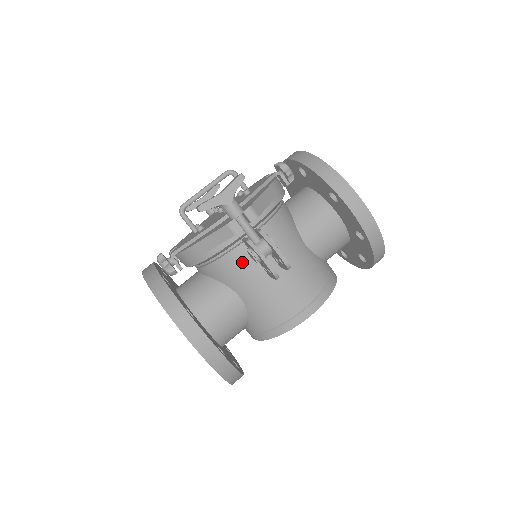
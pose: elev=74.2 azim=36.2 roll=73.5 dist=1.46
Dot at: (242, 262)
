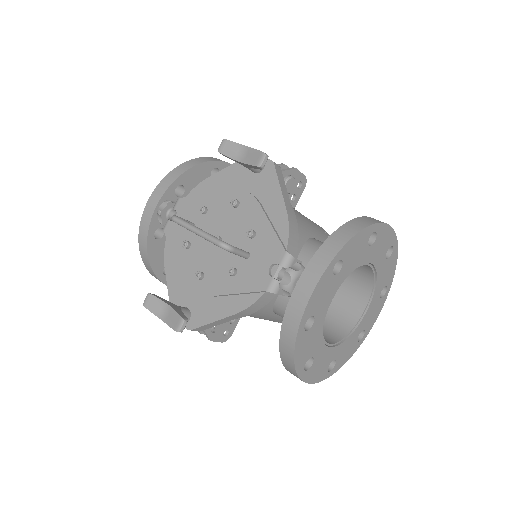
Dot at: occluded
